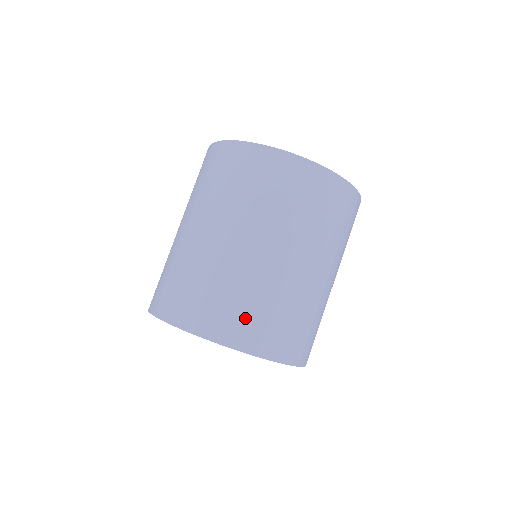
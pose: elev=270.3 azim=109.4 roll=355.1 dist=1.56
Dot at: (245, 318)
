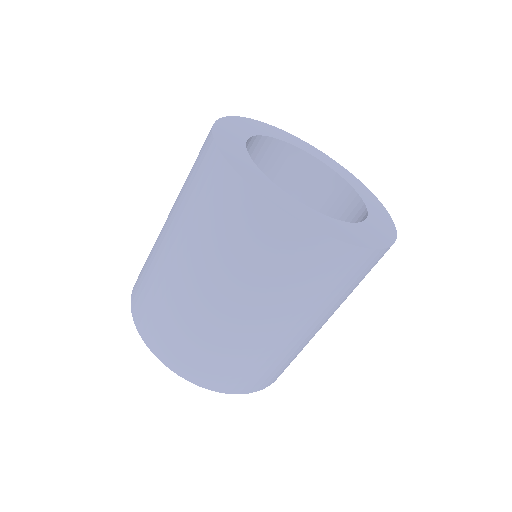
Dot at: (212, 366)
